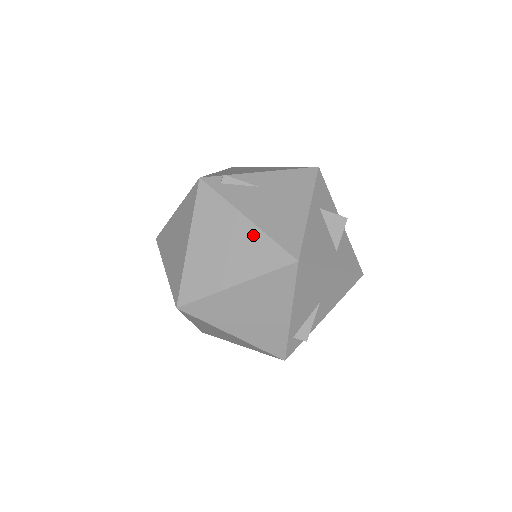
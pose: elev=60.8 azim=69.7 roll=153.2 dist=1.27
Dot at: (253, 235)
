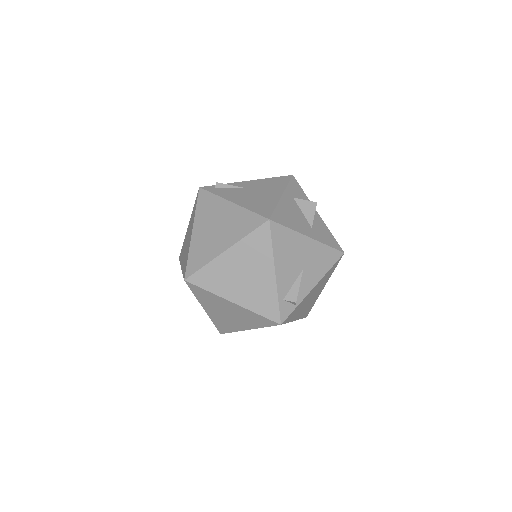
Dot at: (237, 212)
